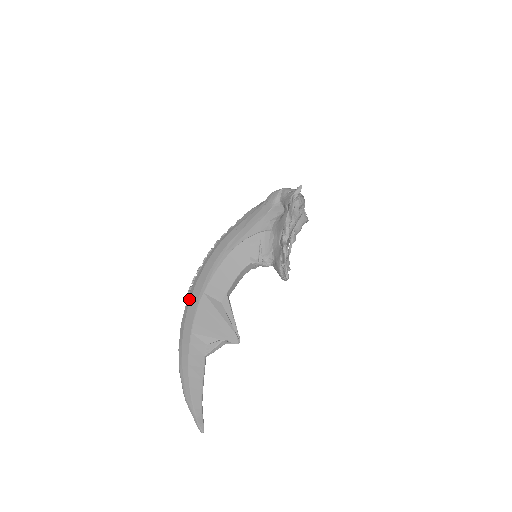
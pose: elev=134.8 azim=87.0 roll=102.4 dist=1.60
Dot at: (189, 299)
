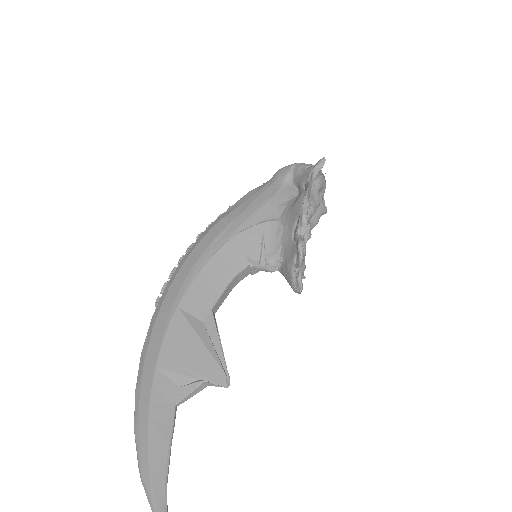
Dot at: (155, 315)
